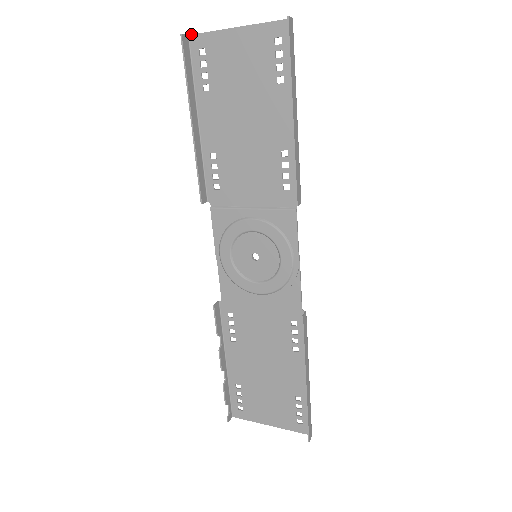
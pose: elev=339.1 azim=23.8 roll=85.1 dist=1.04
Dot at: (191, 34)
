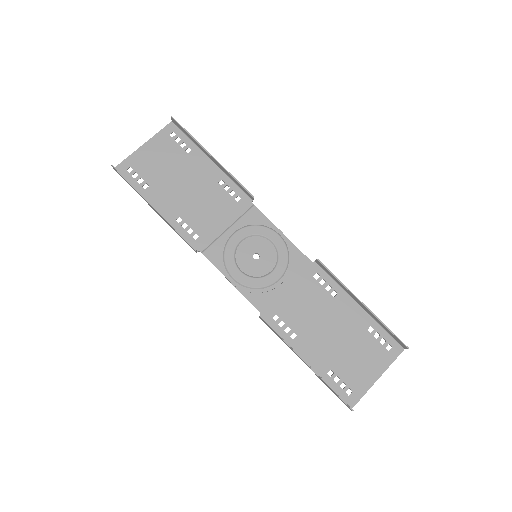
Dot at: (116, 166)
